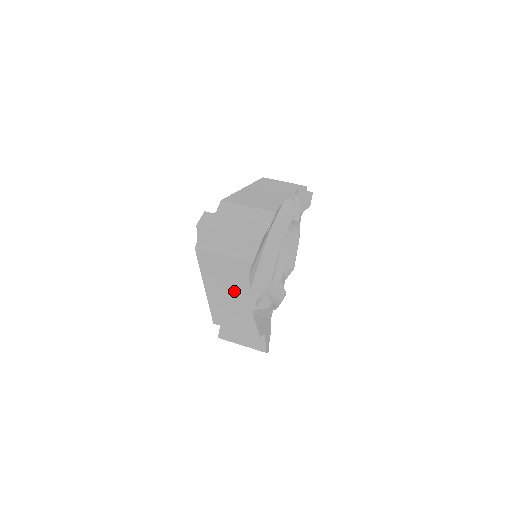
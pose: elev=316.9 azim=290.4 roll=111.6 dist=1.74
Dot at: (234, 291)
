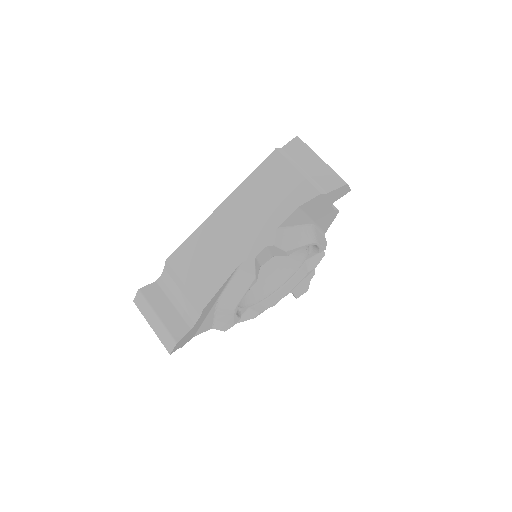
Dot at: occluded
